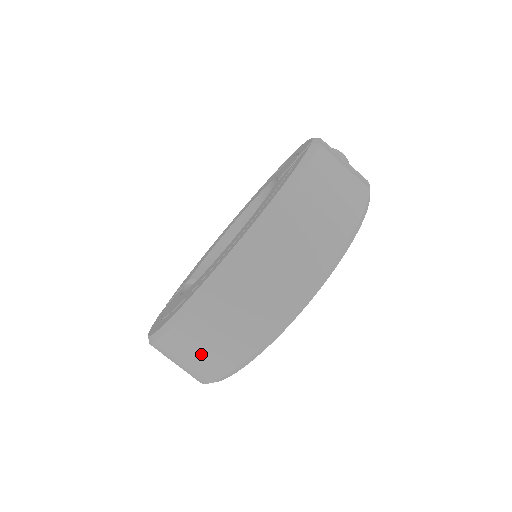
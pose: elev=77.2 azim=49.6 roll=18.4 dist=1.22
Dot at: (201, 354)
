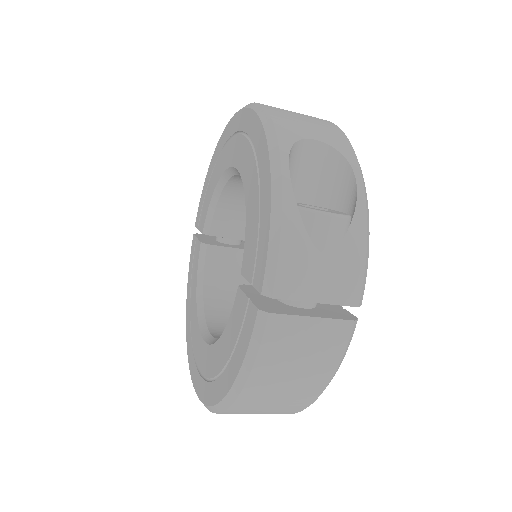
Dot at: occluded
